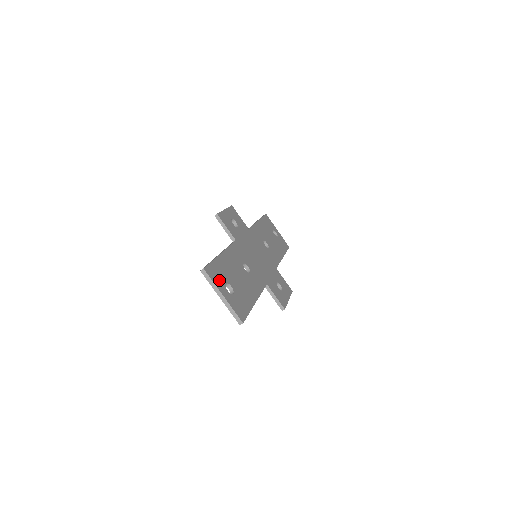
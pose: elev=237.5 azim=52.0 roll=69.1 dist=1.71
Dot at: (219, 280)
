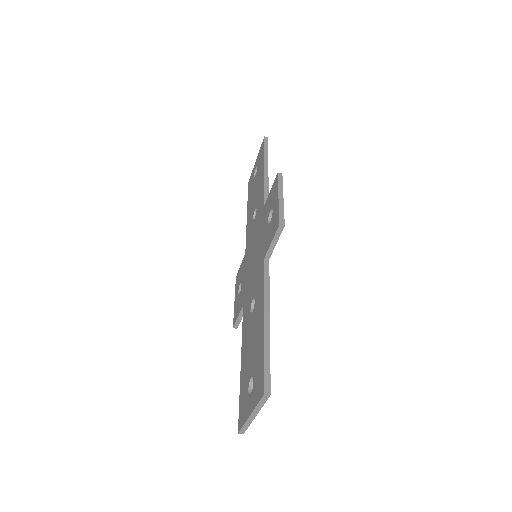
Dot at: occluded
